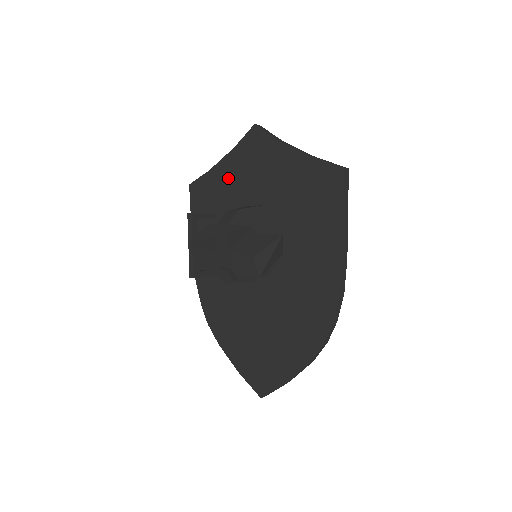
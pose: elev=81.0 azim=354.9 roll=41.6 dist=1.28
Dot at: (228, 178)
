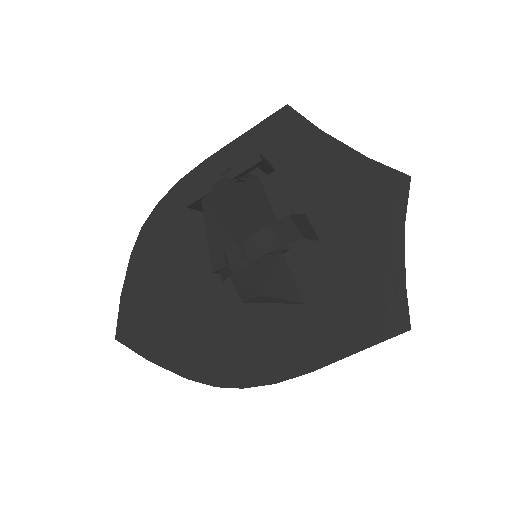
Dot at: (326, 168)
